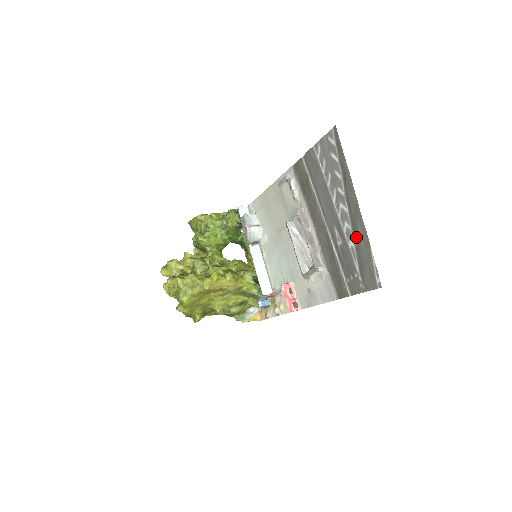
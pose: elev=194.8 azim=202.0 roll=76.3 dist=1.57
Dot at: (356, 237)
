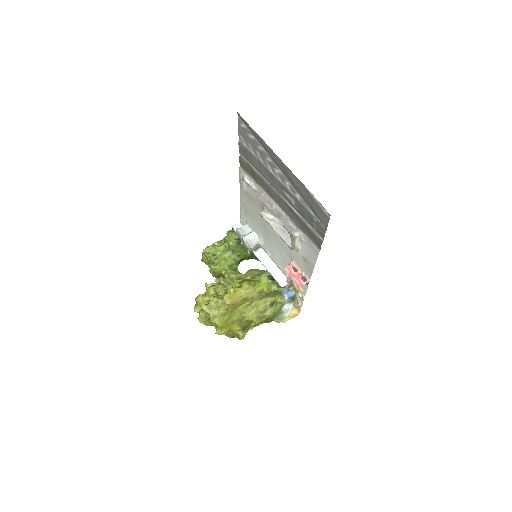
Dot at: (296, 188)
